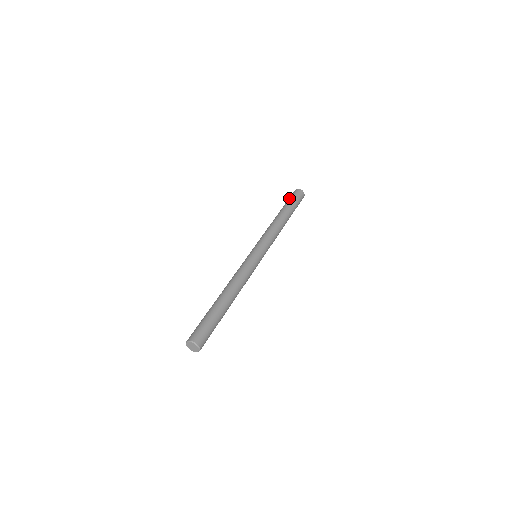
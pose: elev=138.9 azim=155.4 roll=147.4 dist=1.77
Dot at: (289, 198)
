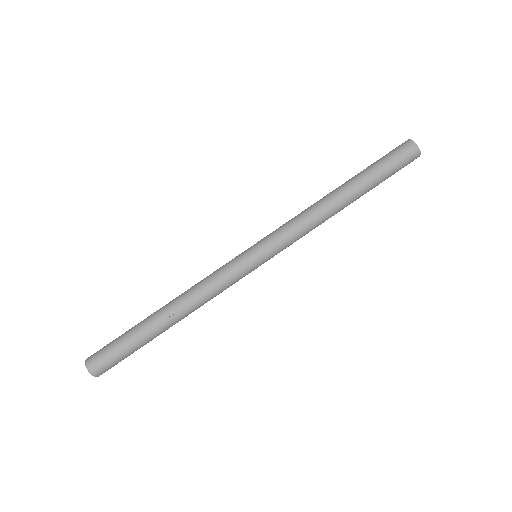
Dot at: (390, 161)
